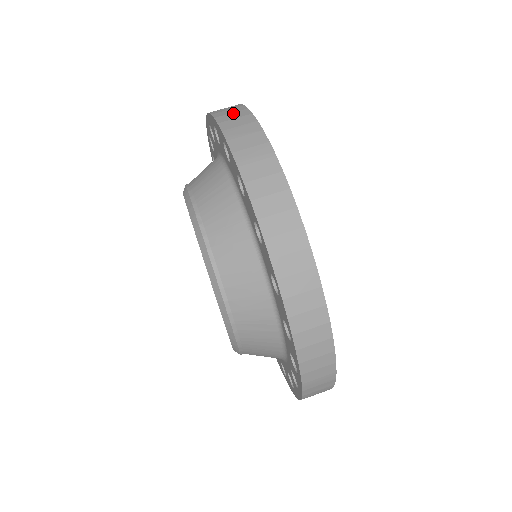
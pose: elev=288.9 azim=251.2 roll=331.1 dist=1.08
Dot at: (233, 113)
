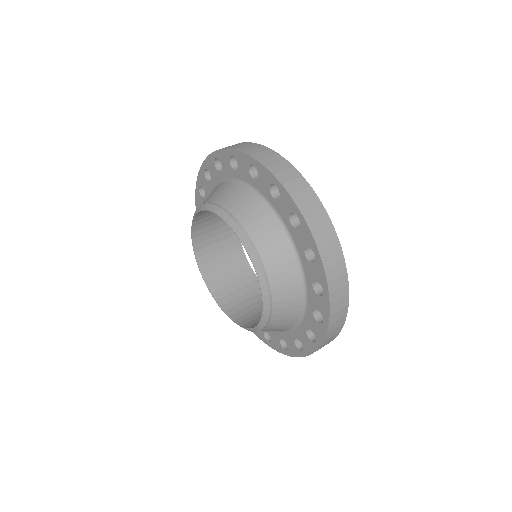
Dot at: occluded
